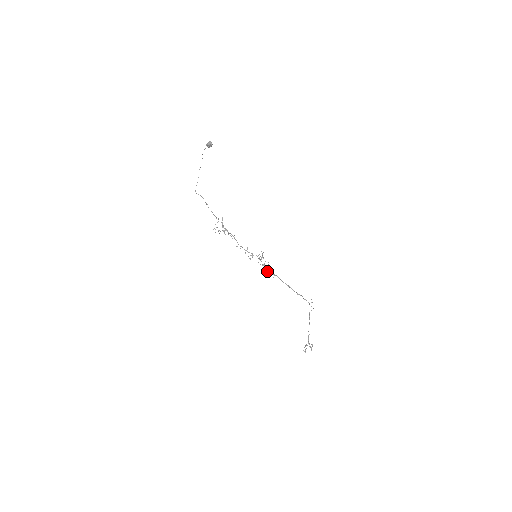
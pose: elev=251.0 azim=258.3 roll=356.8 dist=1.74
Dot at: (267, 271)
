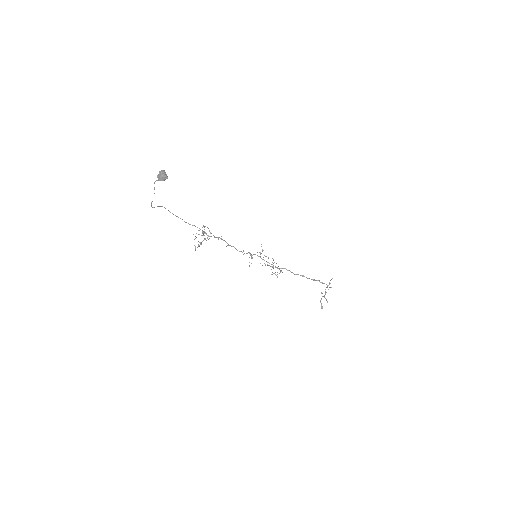
Dot at: (276, 275)
